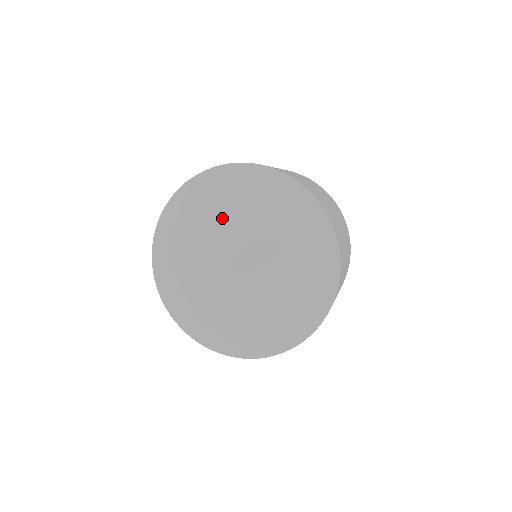
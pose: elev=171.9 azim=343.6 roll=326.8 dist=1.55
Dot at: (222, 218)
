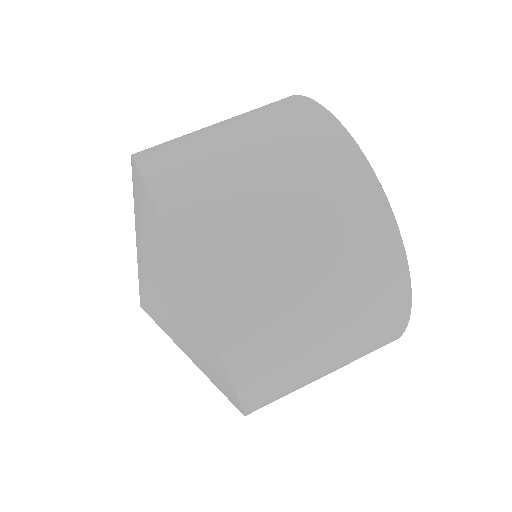
Dot at: (166, 313)
